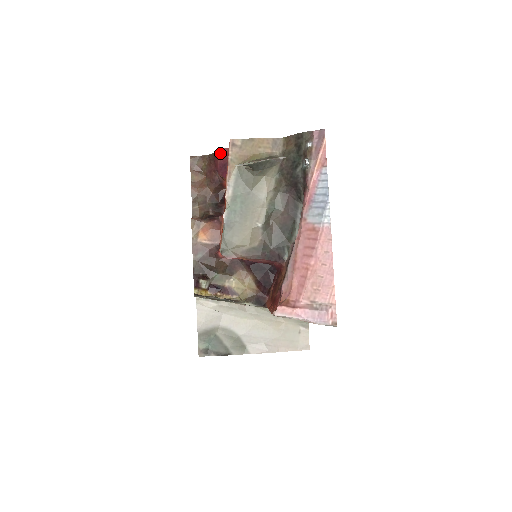
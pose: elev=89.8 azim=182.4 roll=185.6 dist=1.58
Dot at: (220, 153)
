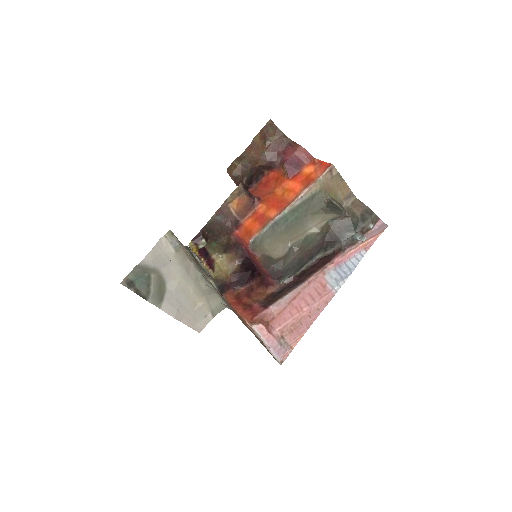
Dot at: (301, 151)
